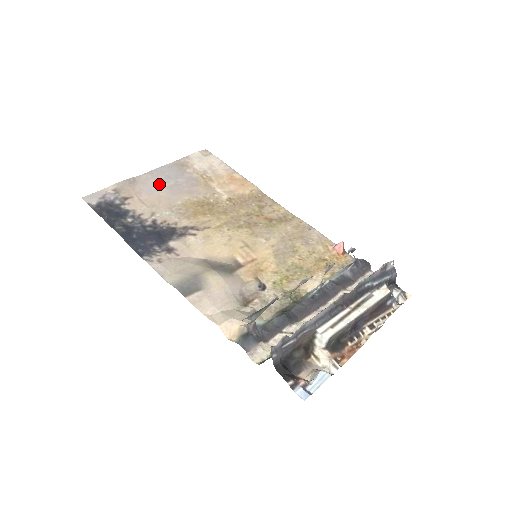
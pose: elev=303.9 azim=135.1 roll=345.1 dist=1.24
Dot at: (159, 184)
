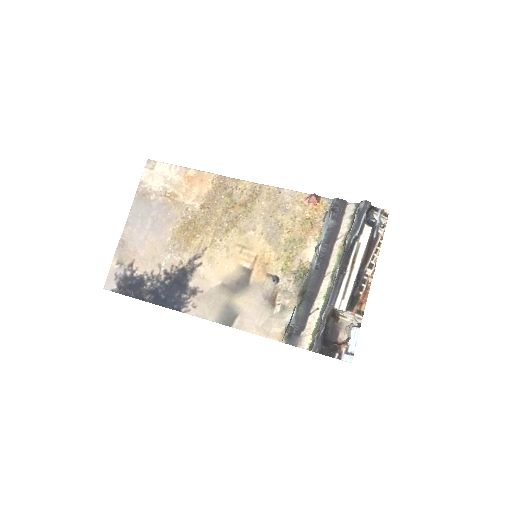
Dot at: (142, 231)
